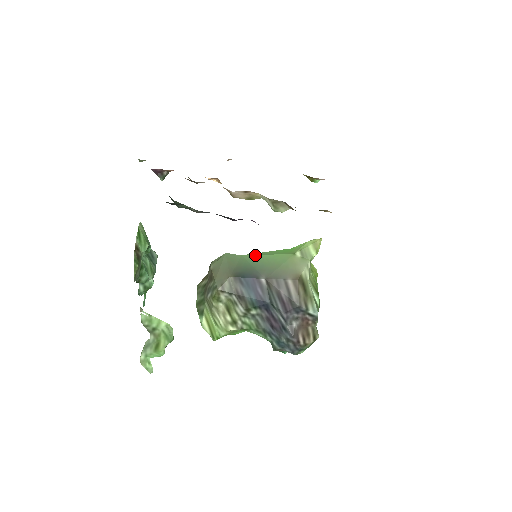
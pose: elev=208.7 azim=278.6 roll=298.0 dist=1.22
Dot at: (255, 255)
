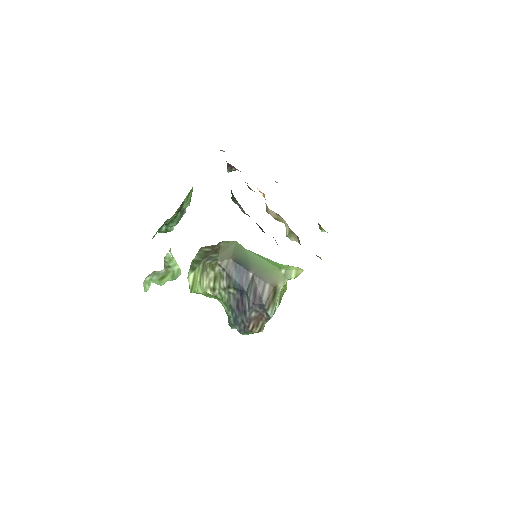
Dot at: (255, 254)
